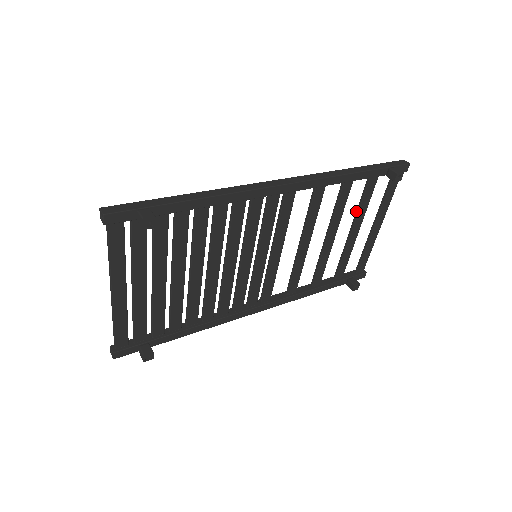
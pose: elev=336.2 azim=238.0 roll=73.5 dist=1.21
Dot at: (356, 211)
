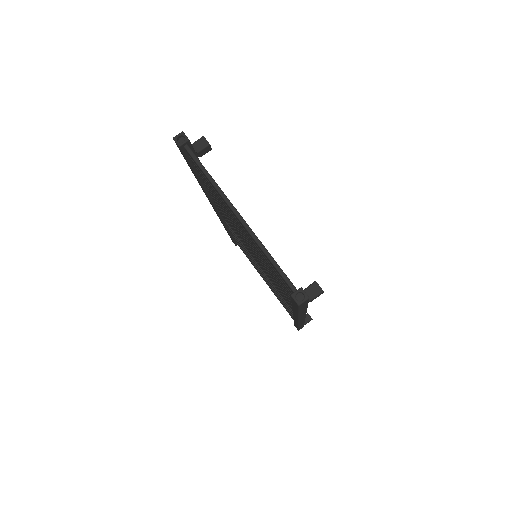
Dot at: (252, 261)
